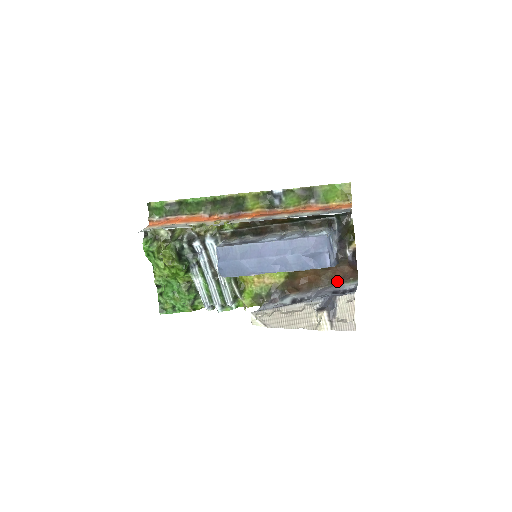
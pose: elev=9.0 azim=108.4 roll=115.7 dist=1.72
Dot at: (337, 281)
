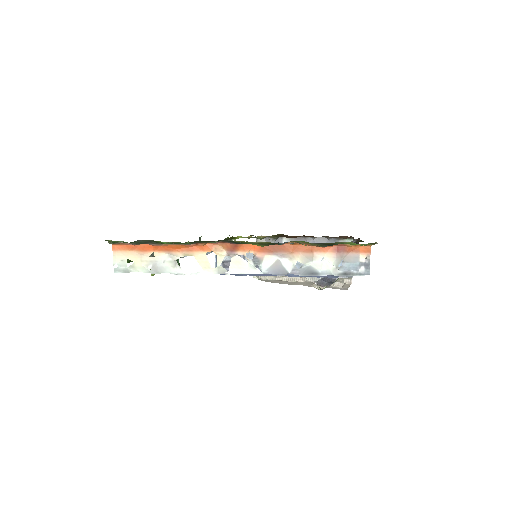
Dot at: (332, 237)
